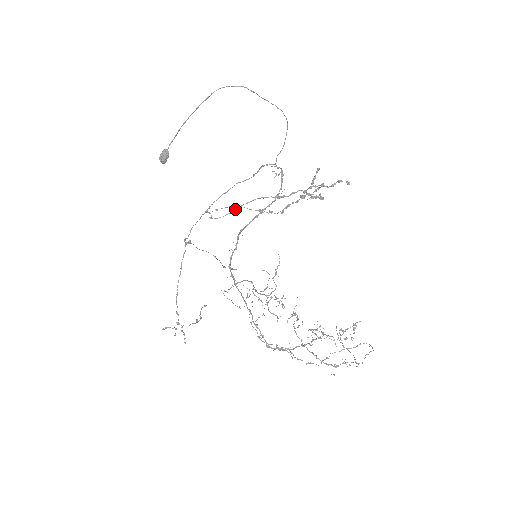
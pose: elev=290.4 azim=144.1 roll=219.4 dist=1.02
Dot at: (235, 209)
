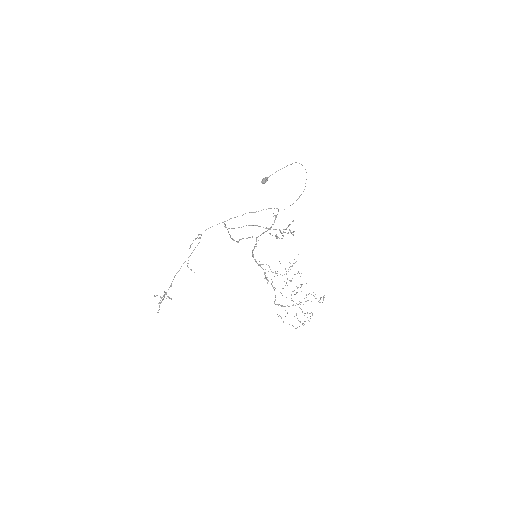
Dot at: (241, 227)
